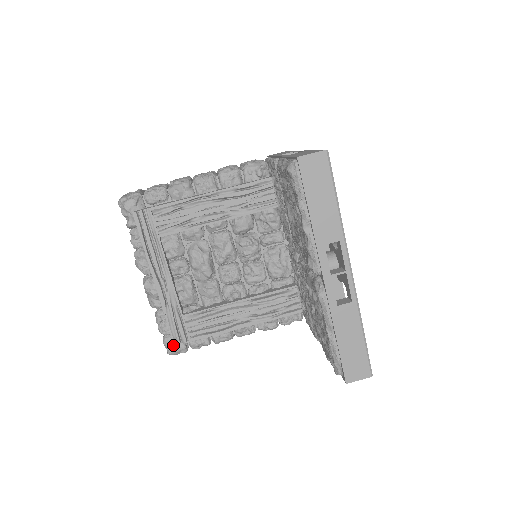
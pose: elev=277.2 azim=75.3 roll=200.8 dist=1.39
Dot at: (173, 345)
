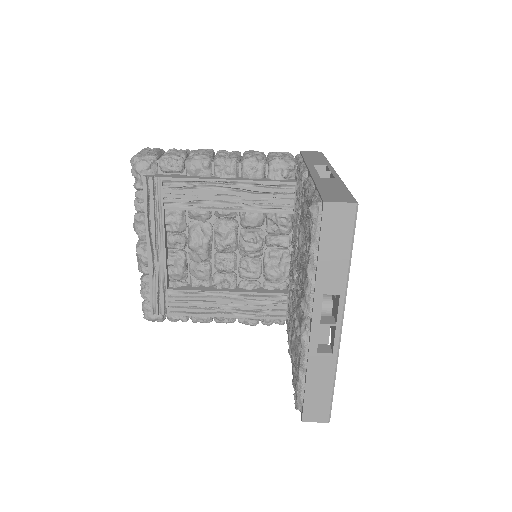
Dot at: occluded
